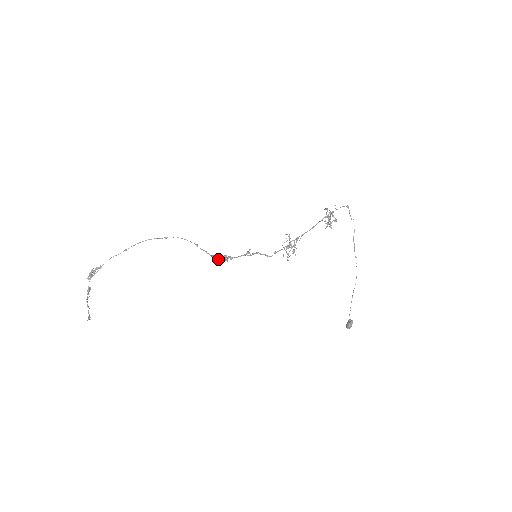
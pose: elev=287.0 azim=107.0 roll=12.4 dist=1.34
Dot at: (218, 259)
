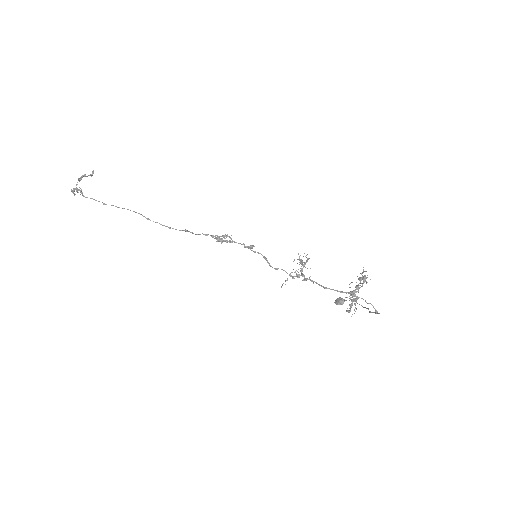
Dot at: (213, 237)
